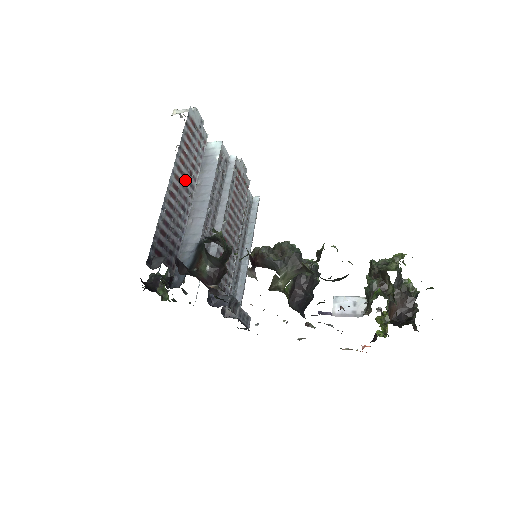
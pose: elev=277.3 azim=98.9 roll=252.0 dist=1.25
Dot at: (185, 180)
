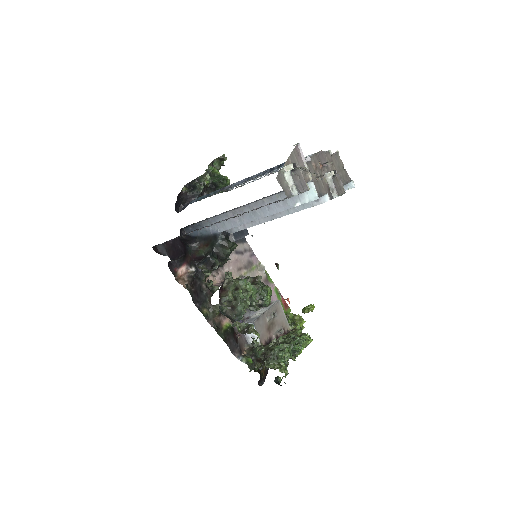
Dot at: occluded
